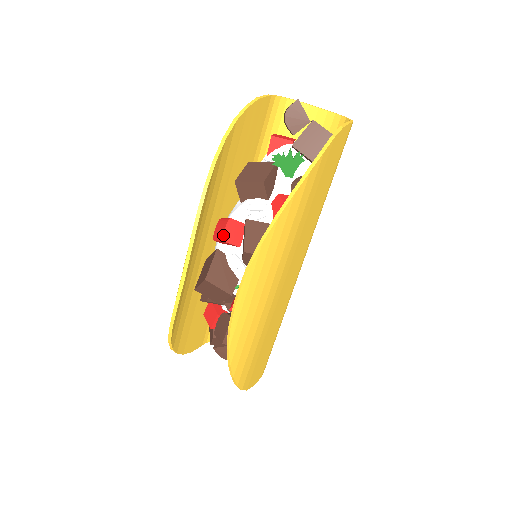
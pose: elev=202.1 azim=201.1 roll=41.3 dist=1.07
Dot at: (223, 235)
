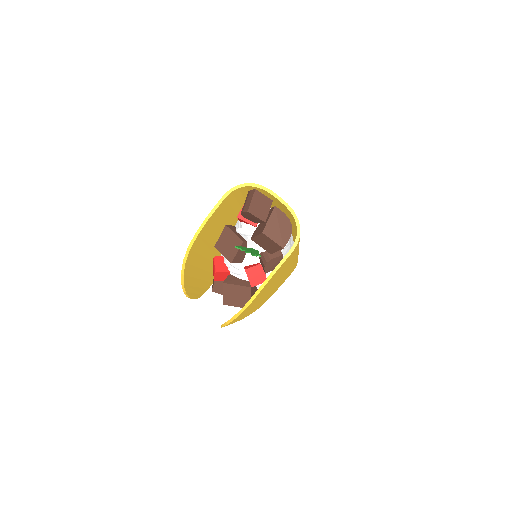
Dot at: (214, 279)
